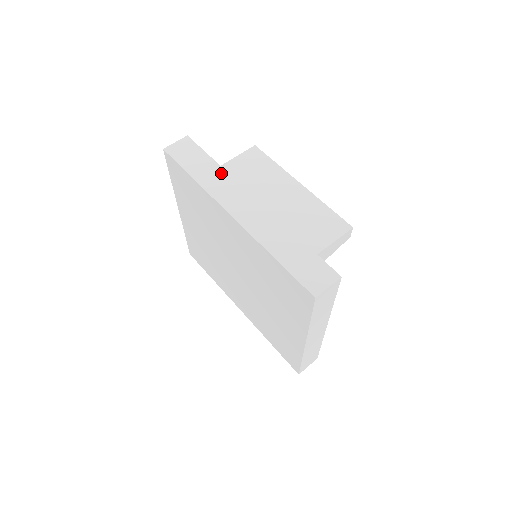
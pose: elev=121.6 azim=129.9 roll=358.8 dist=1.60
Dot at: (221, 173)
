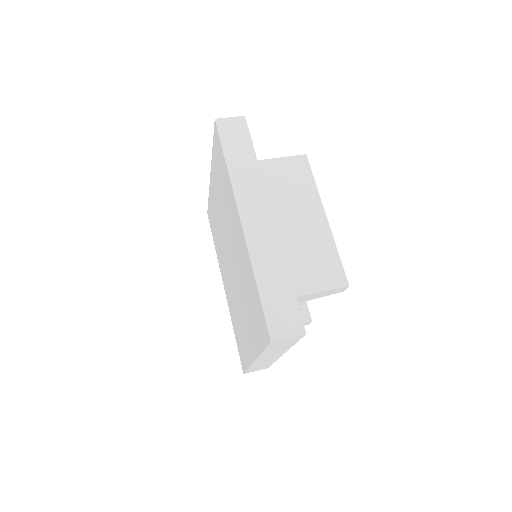
Dot at: (255, 172)
